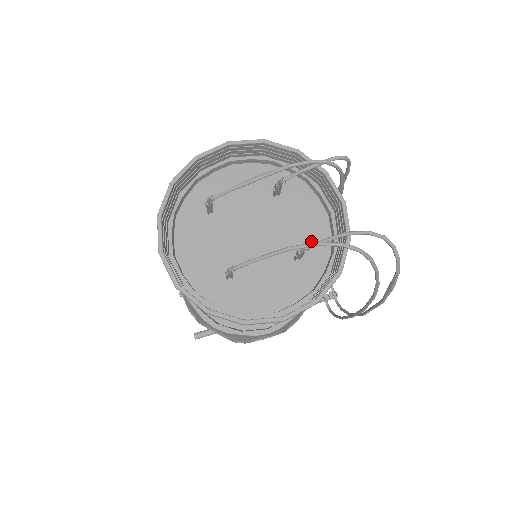
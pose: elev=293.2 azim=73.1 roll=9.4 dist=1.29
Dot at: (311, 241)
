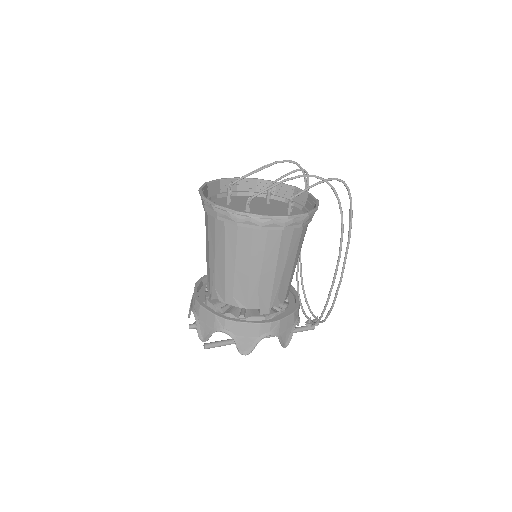
Dot at: occluded
